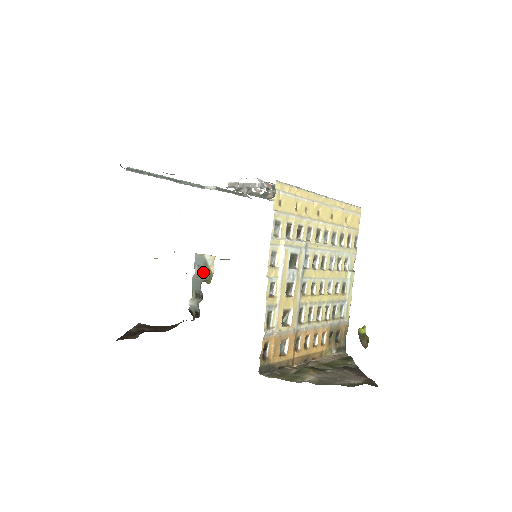
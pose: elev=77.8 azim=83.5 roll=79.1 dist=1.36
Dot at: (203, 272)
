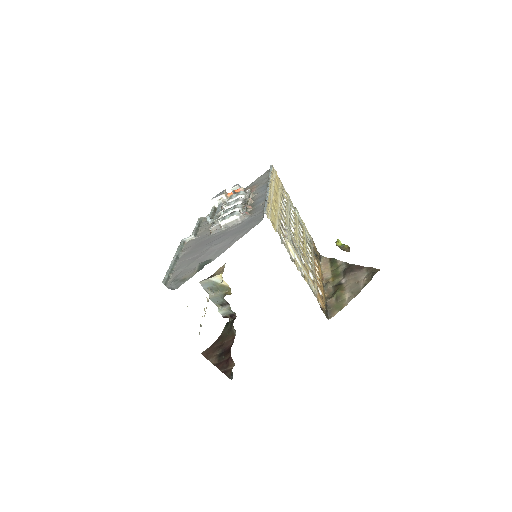
Dot at: (216, 289)
